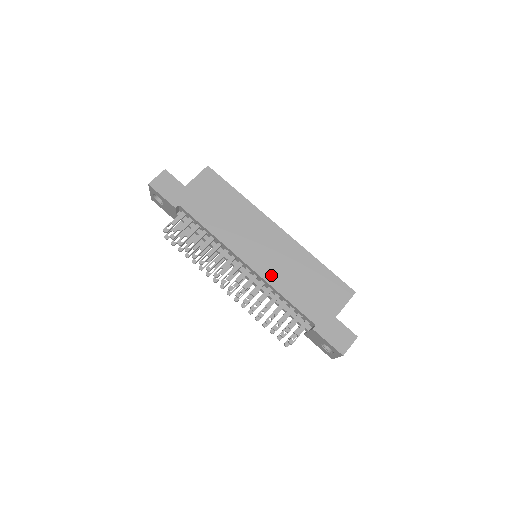
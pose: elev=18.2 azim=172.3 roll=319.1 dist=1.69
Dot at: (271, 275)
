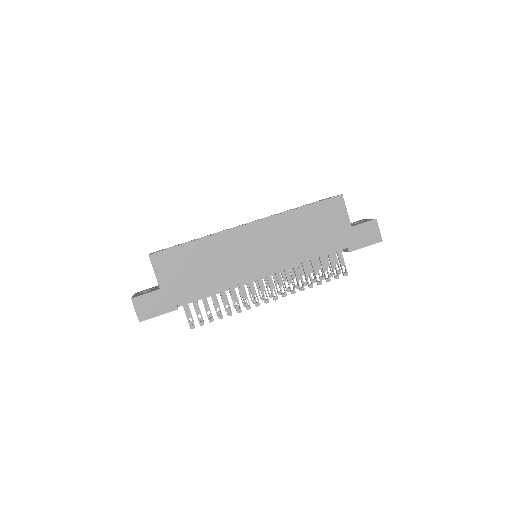
Dot at: (287, 259)
